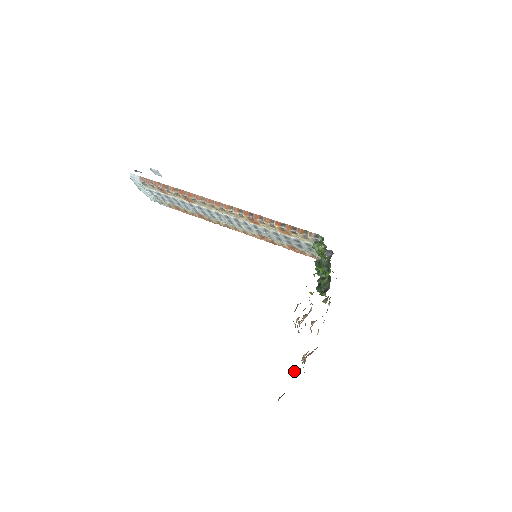
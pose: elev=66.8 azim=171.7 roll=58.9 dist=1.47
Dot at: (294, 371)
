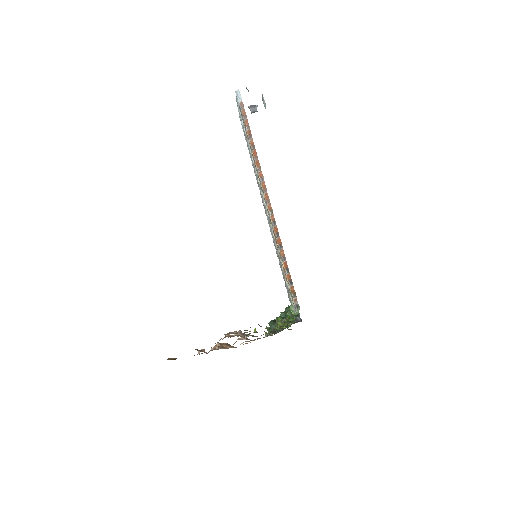
Dot at: (199, 351)
